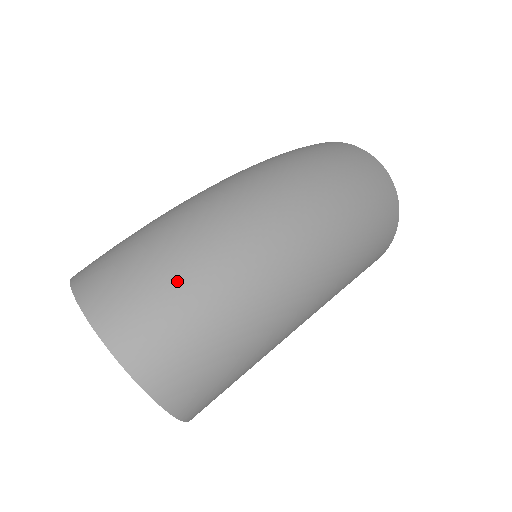
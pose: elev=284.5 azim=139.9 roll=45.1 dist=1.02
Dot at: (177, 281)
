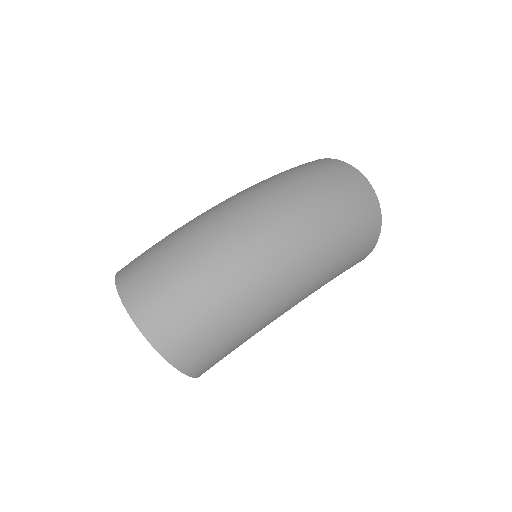
Dot at: (183, 280)
